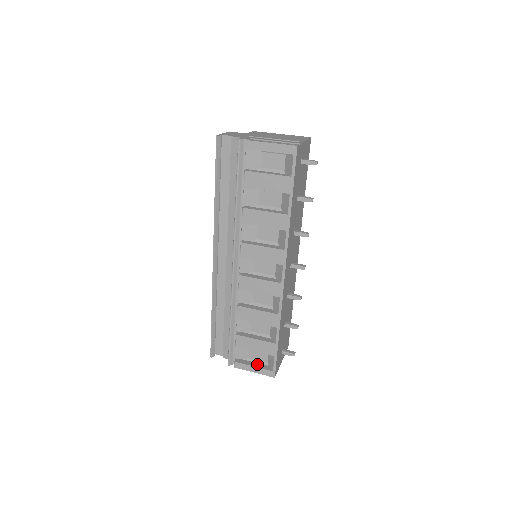
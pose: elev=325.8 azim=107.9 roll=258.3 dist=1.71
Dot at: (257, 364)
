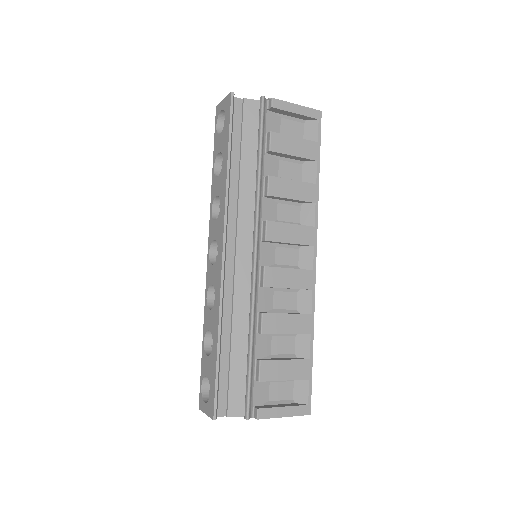
Dot at: (283, 404)
